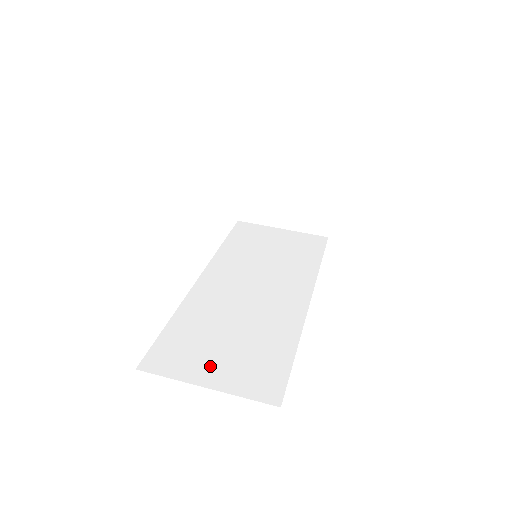
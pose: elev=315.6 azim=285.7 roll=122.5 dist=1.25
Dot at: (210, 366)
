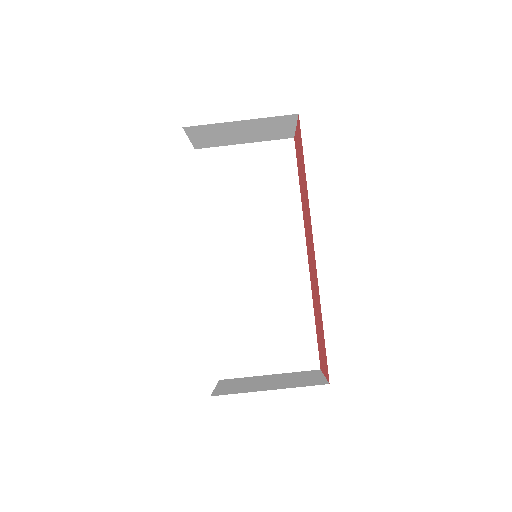
Dot at: (264, 356)
